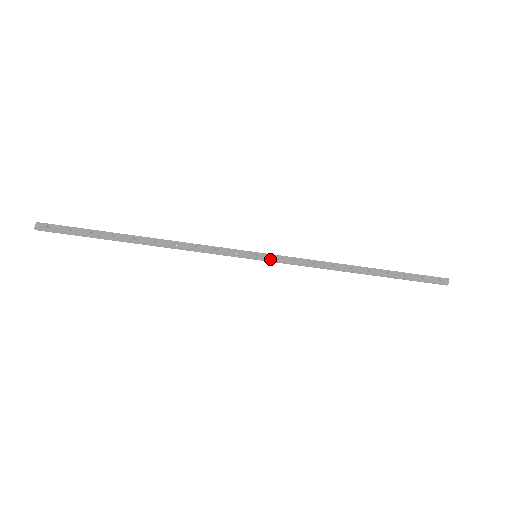
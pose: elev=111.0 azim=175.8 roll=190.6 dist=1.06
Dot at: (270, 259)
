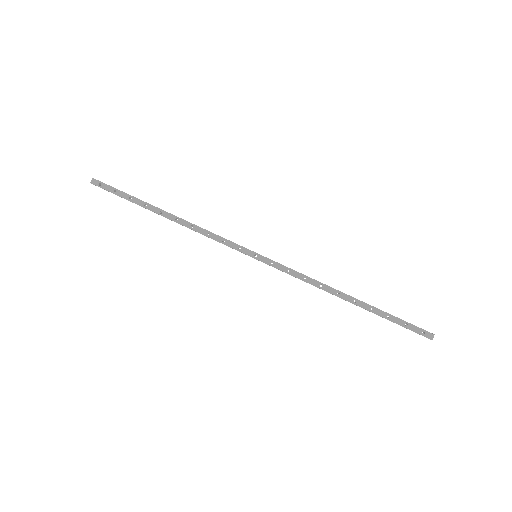
Dot at: (266, 263)
